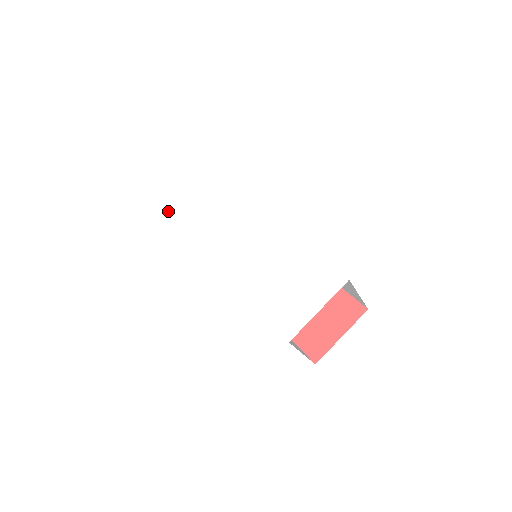
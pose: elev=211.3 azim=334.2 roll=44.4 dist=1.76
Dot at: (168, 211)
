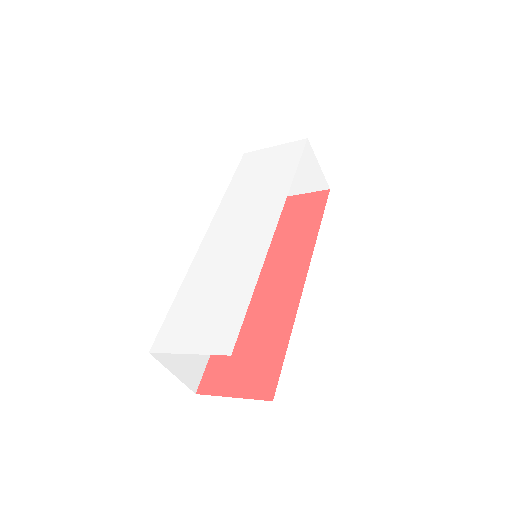
Dot at: (246, 154)
